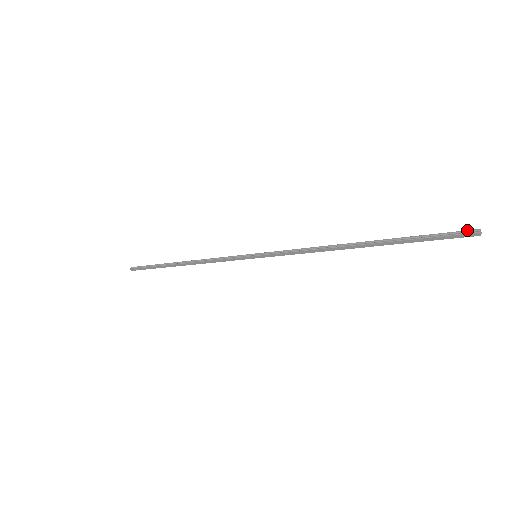
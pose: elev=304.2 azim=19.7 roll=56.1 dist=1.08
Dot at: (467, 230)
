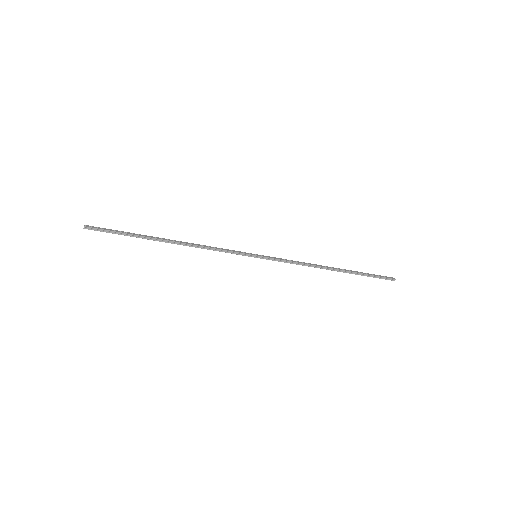
Dot at: (391, 279)
